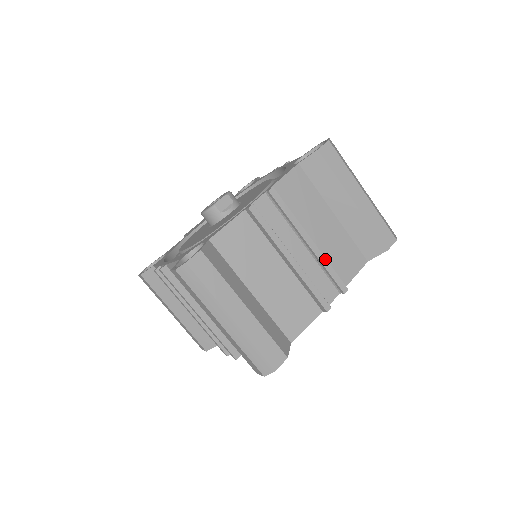
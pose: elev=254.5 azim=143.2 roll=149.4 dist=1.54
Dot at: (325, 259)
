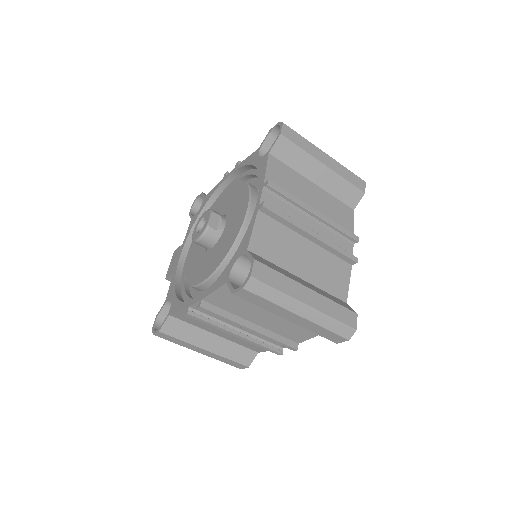
Dot at: (333, 221)
